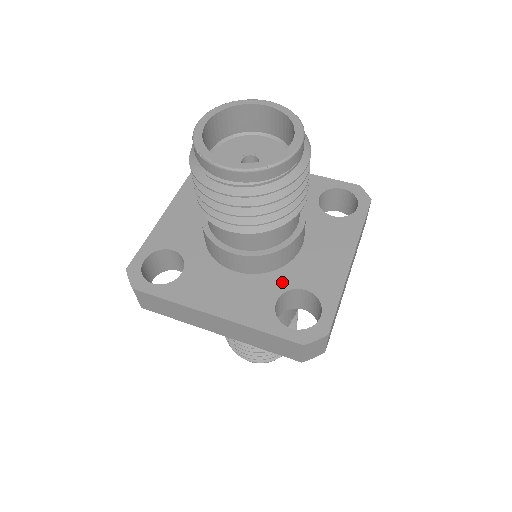
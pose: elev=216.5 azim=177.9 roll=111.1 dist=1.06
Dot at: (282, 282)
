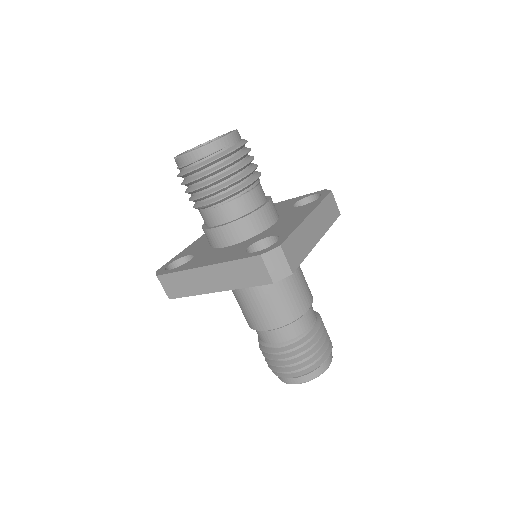
Dot at: (255, 239)
